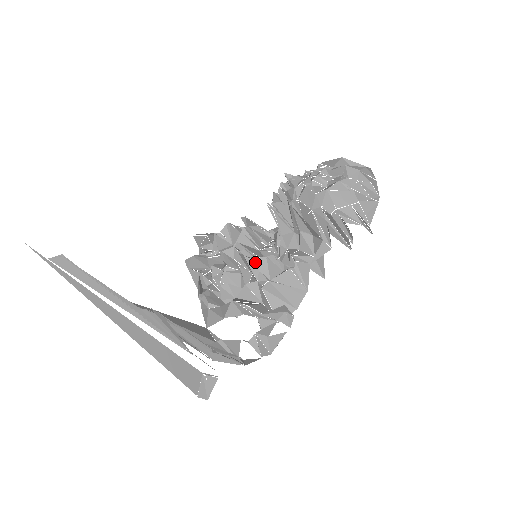
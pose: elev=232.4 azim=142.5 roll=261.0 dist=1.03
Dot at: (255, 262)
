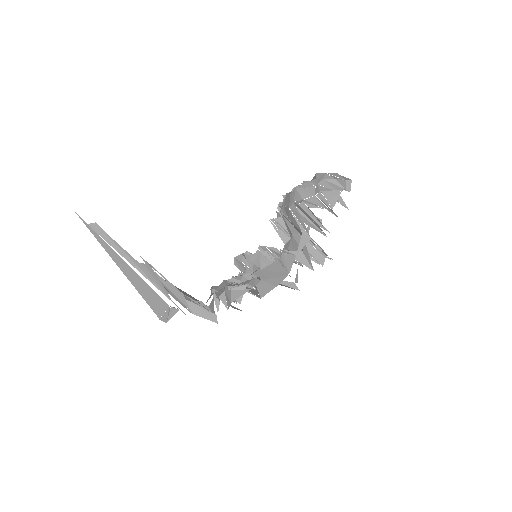
Dot at: (251, 257)
